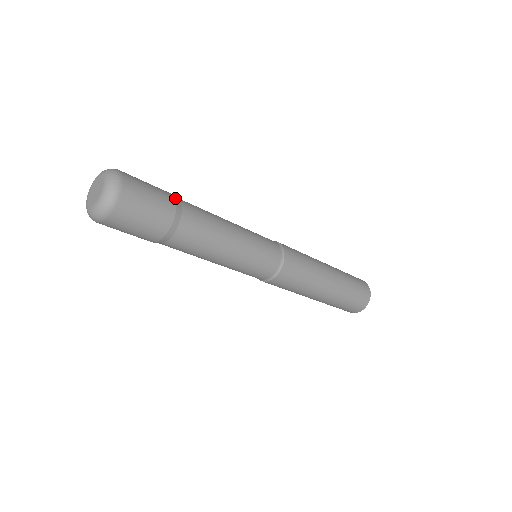
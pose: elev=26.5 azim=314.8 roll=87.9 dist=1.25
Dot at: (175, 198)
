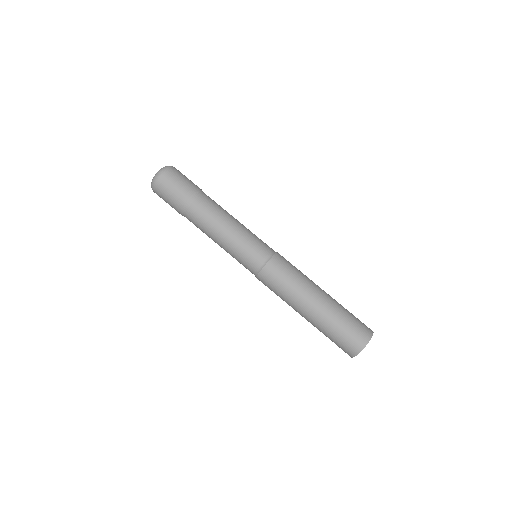
Dot at: occluded
